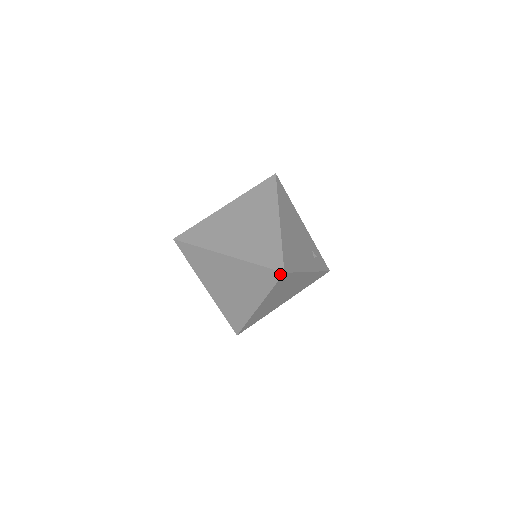
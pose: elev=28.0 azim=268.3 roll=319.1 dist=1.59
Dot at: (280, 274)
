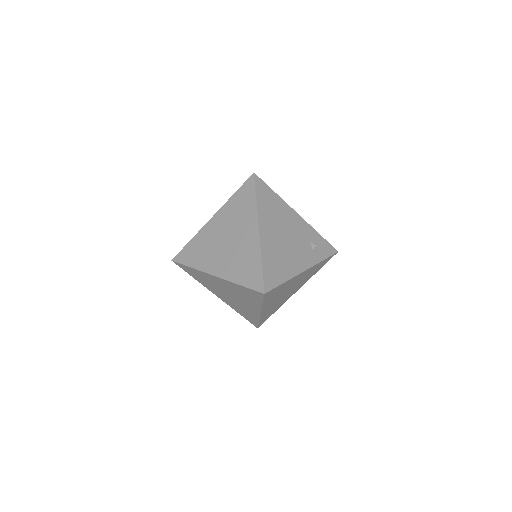
Dot at: (262, 294)
